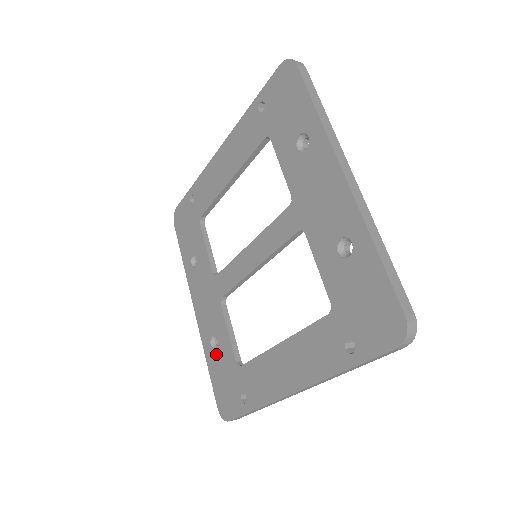
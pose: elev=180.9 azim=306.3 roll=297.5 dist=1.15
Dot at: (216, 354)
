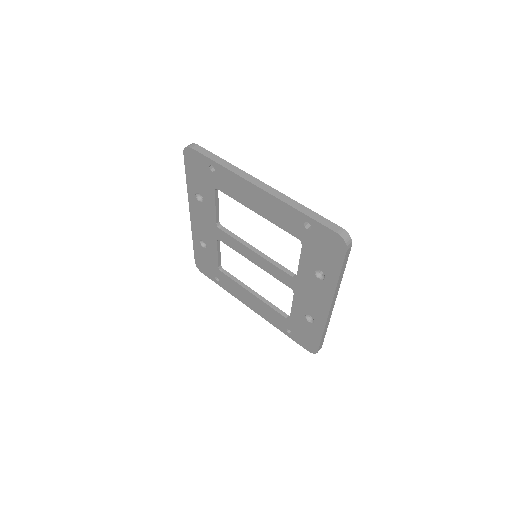
Dot at: (203, 249)
